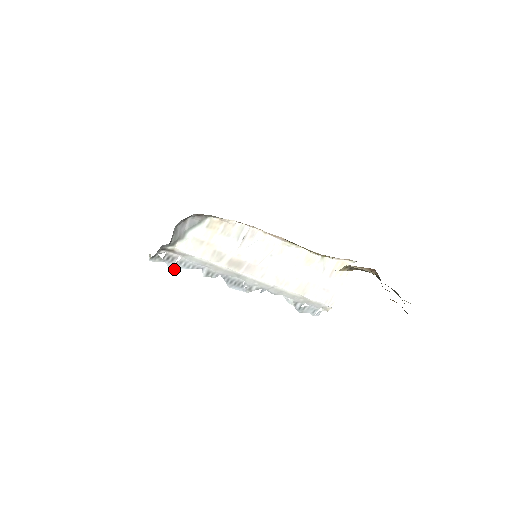
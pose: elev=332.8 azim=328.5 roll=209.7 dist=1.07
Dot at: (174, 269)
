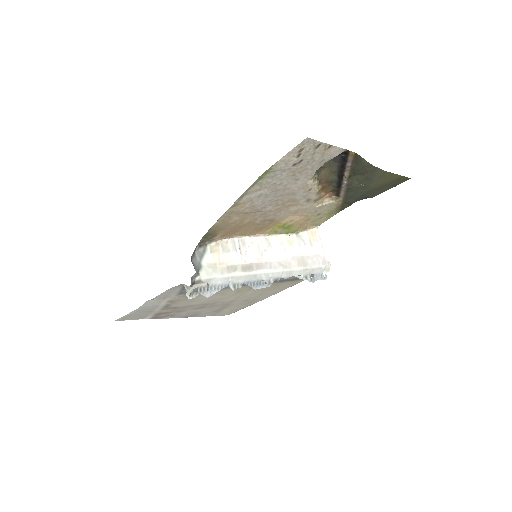
Dot at: occluded
